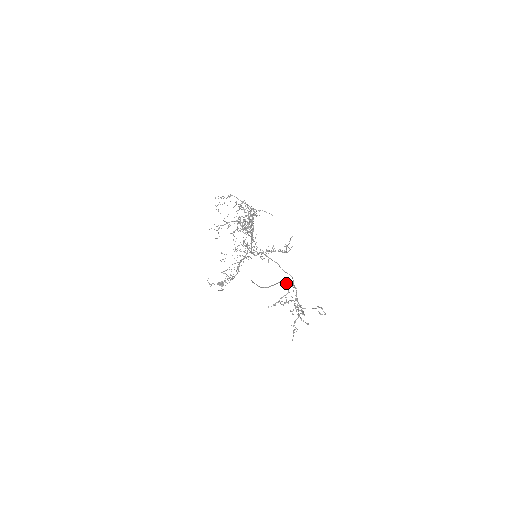
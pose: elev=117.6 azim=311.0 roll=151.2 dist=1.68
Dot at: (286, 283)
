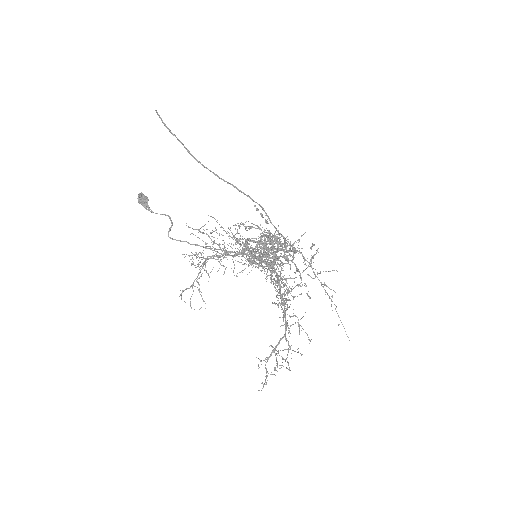
Dot at: (271, 223)
